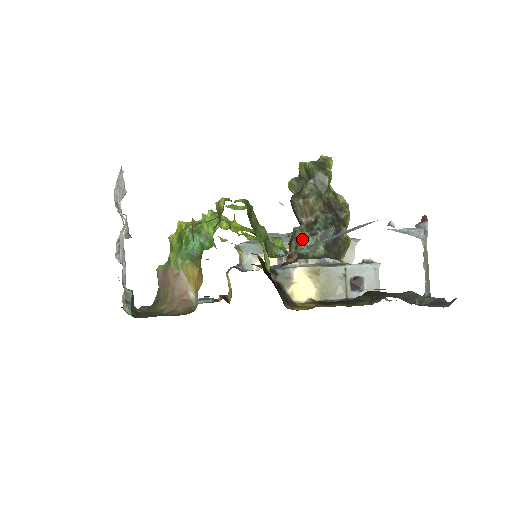
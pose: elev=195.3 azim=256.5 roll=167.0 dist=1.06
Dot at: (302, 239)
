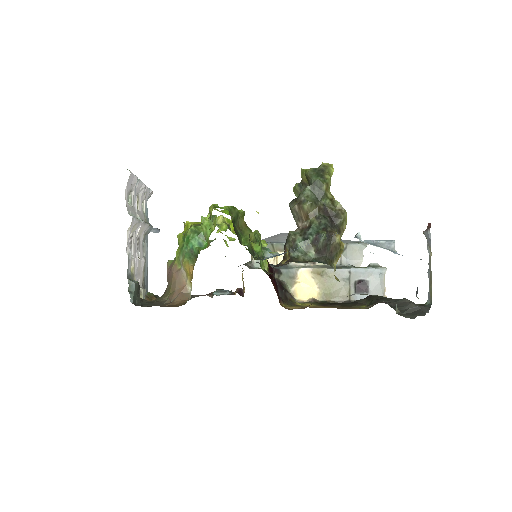
Dot at: (294, 243)
